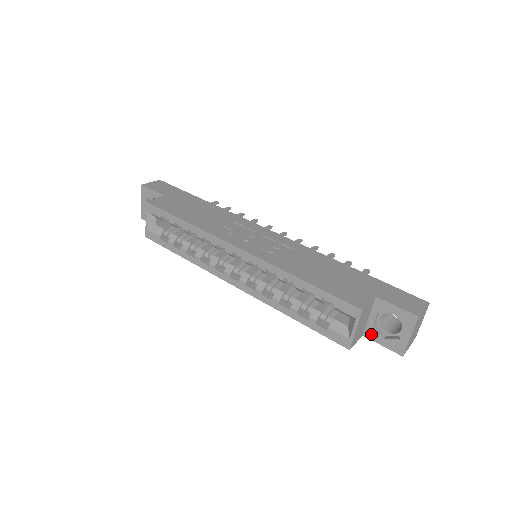
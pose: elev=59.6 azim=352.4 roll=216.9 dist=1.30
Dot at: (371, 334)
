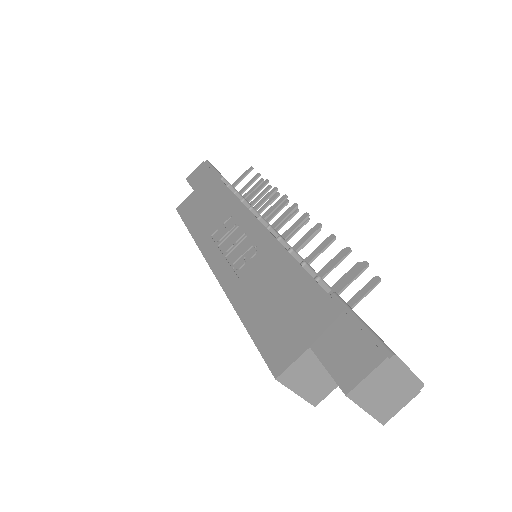
Dot at: occluded
